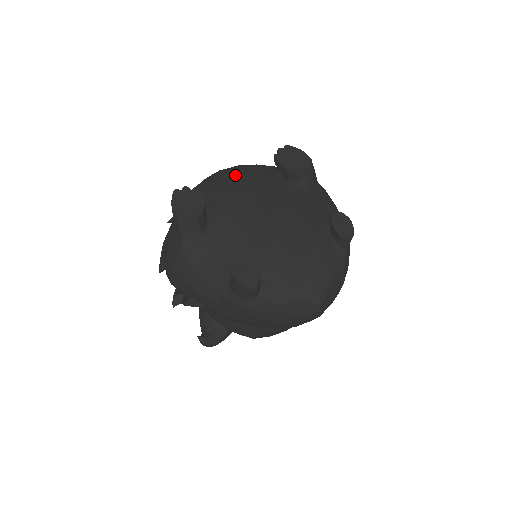
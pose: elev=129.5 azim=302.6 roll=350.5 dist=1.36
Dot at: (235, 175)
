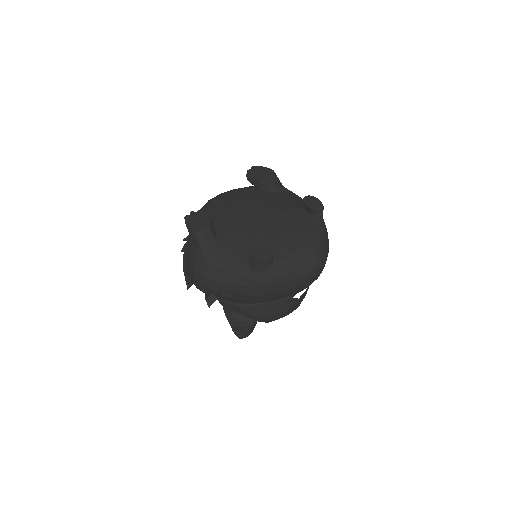
Dot at: (222, 198)
